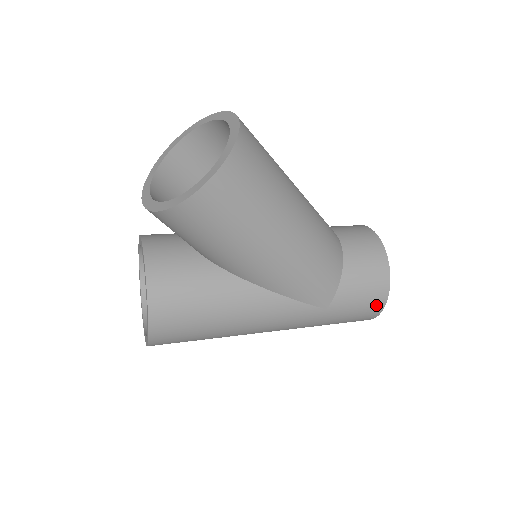
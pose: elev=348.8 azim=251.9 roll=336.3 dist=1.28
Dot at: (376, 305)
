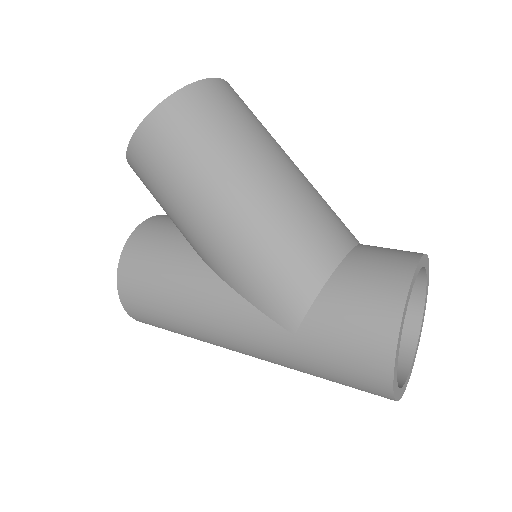
Dot at: (376, 360)
